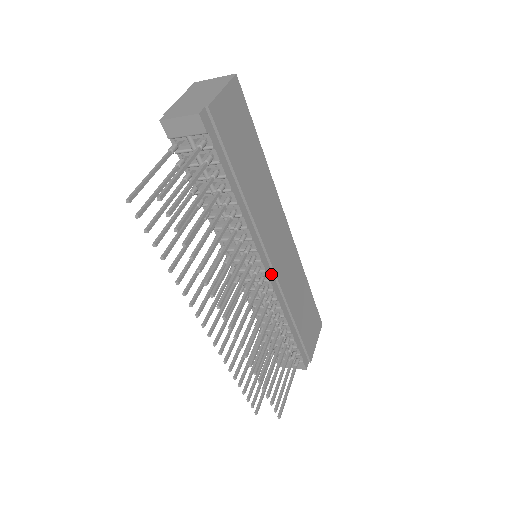
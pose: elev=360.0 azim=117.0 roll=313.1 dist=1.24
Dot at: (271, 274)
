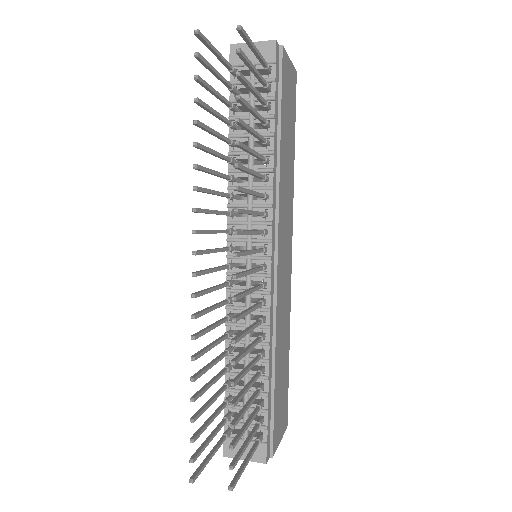
Dot at: (273, 272)
